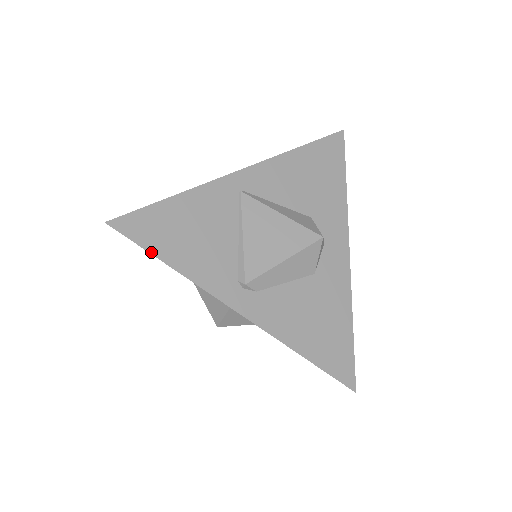
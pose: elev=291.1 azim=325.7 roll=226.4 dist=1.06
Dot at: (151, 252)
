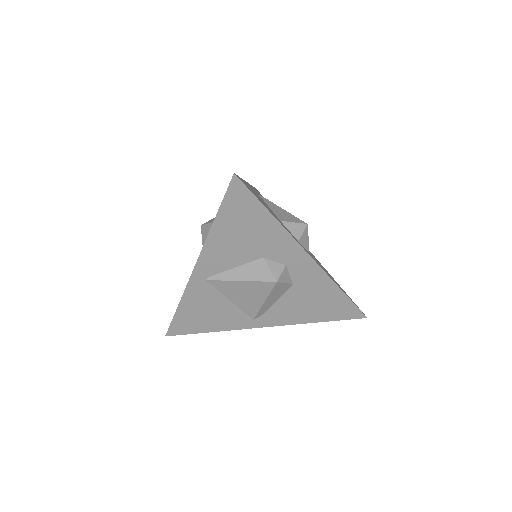
Dot at: (196, 333)
